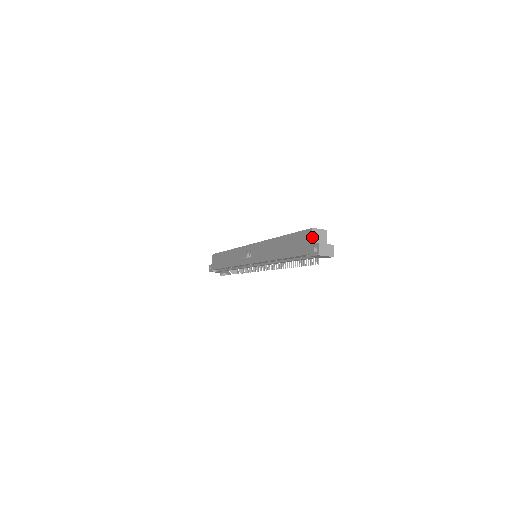
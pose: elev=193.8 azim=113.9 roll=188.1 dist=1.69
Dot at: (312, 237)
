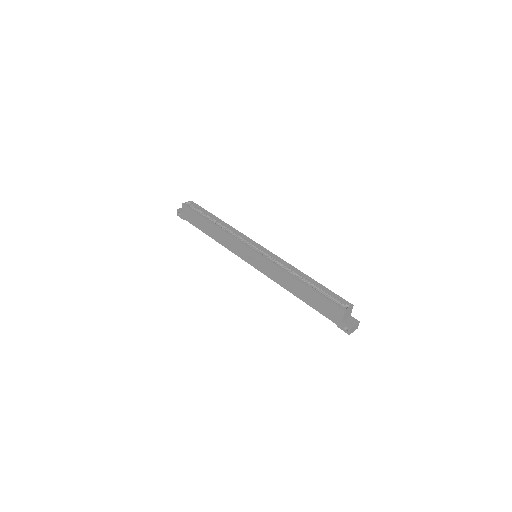
Dot at: (343, 317)
